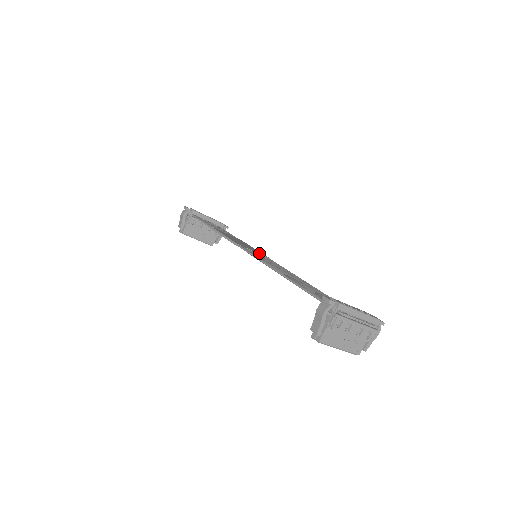
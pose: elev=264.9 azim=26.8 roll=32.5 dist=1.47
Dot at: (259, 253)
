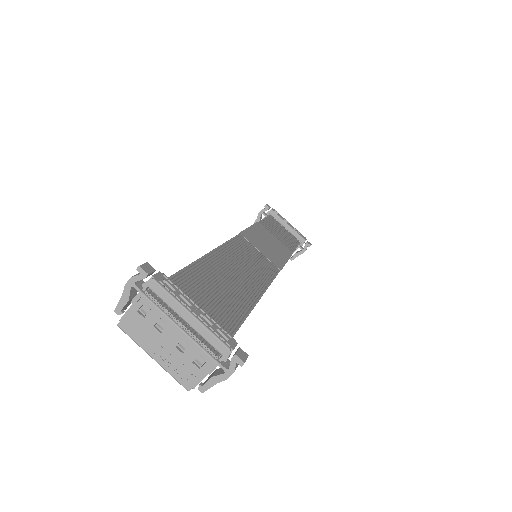
Dot at: (269, 258)
